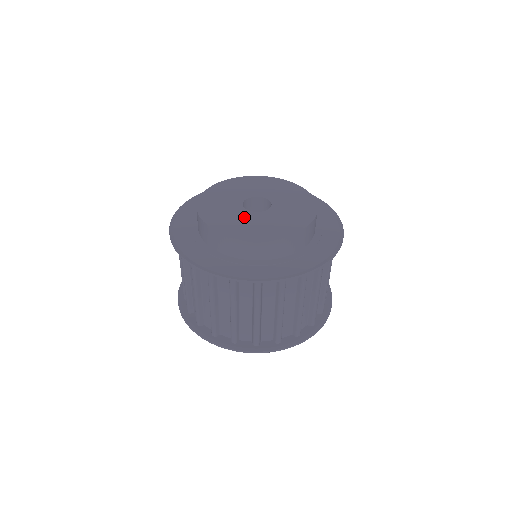
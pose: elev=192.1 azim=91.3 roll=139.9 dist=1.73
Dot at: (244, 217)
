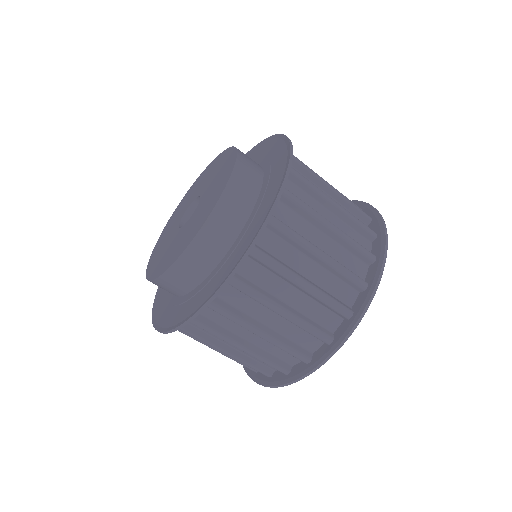
Dot at: (179, 237)
